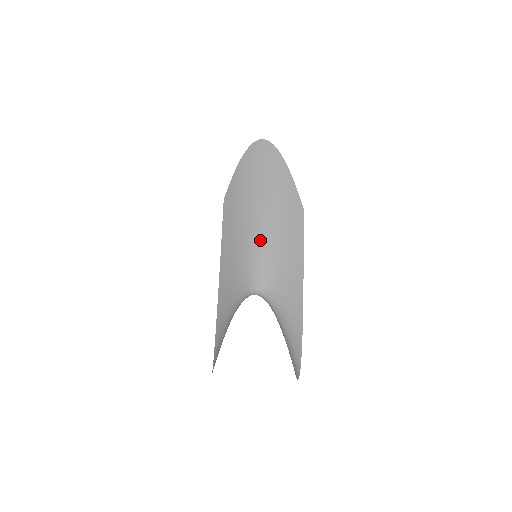
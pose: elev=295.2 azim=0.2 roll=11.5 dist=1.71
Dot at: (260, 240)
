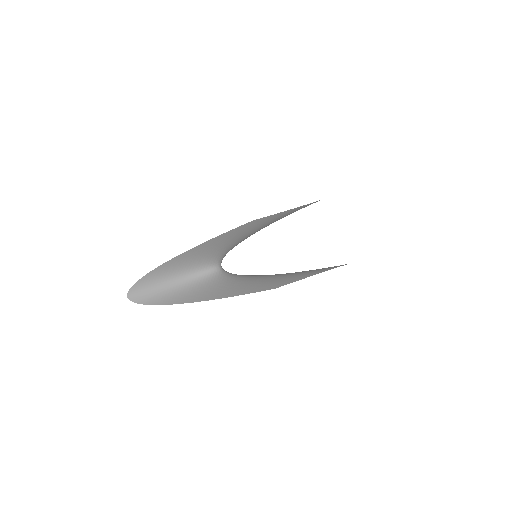
Dot at: occluded
